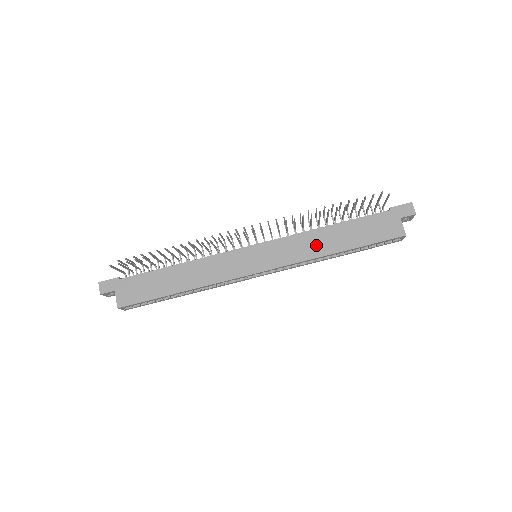
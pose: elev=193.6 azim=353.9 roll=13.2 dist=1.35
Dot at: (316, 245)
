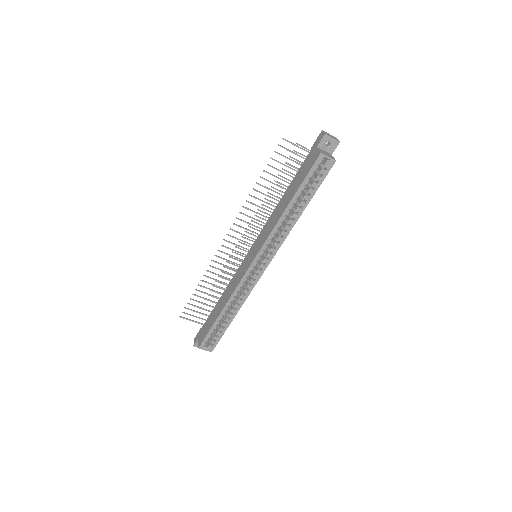
Dot at: (276, 215)
